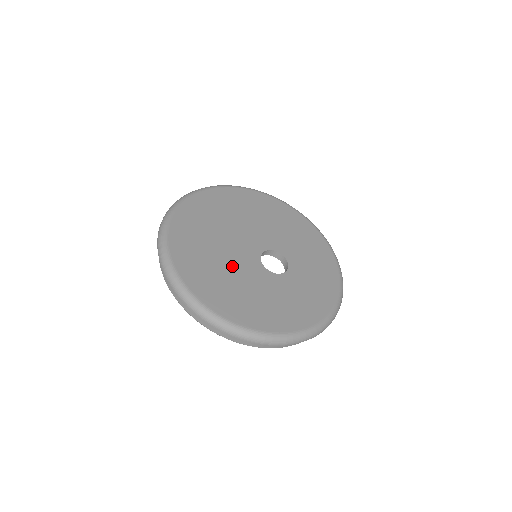
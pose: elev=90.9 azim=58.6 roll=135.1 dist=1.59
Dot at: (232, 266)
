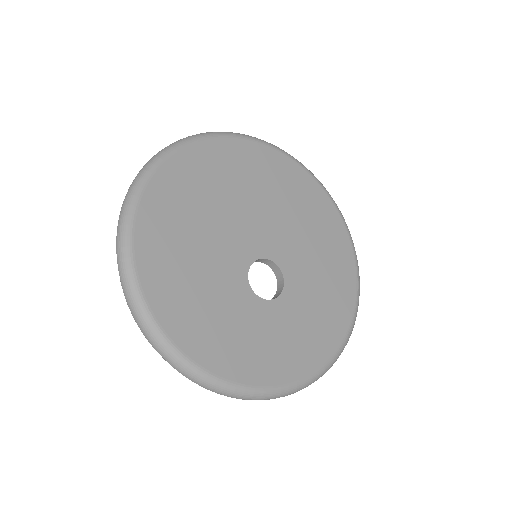
Dot at: (213, 236)
